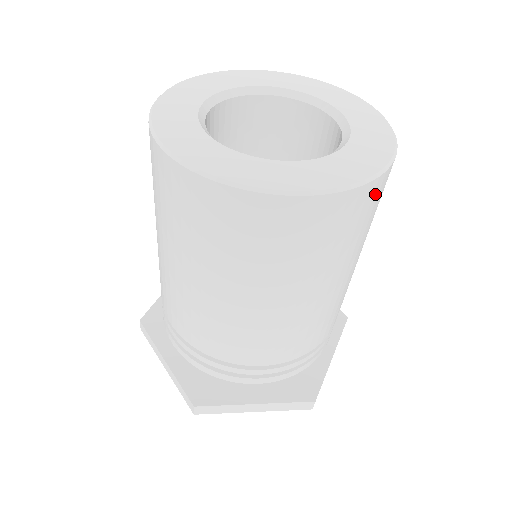
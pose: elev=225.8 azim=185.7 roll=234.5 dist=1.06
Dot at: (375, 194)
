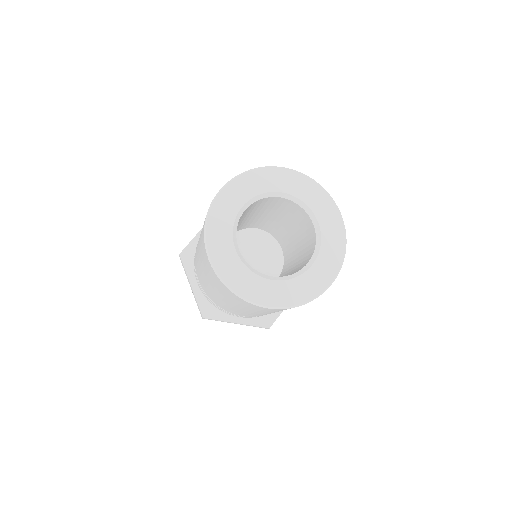
Dot at: occluded
